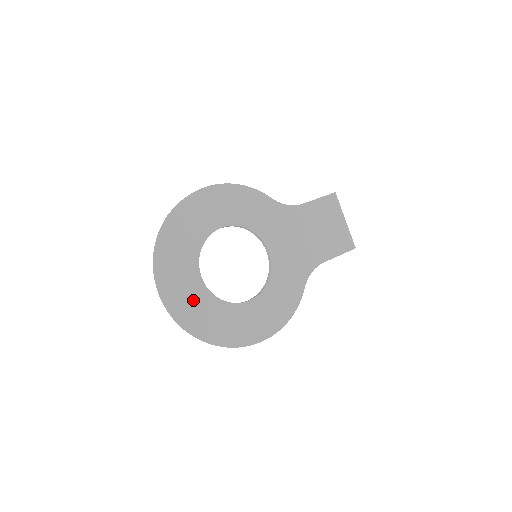
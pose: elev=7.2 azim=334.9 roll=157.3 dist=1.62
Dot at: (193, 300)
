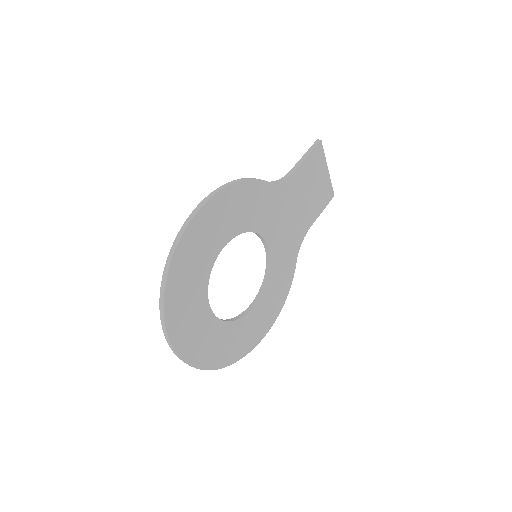
Dot at: (208, 339)
